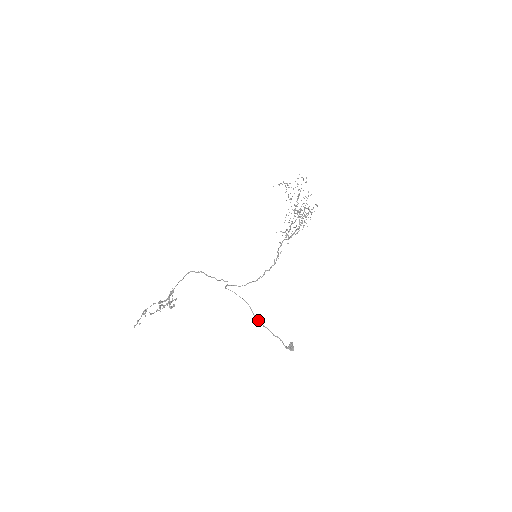
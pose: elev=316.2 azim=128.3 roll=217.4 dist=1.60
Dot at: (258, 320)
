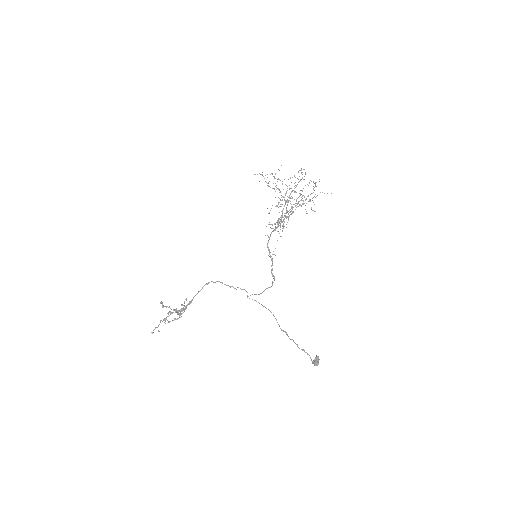
Dot at: occluded
